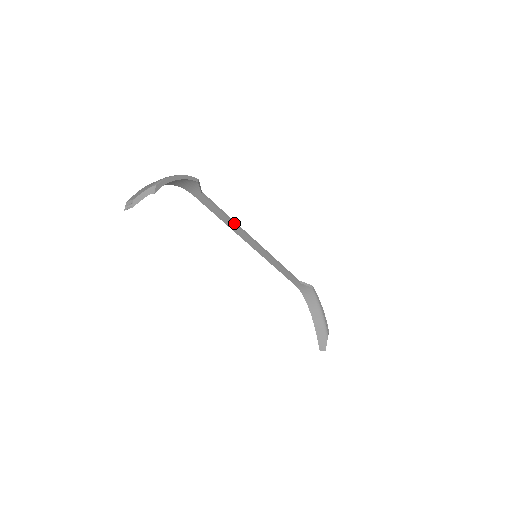
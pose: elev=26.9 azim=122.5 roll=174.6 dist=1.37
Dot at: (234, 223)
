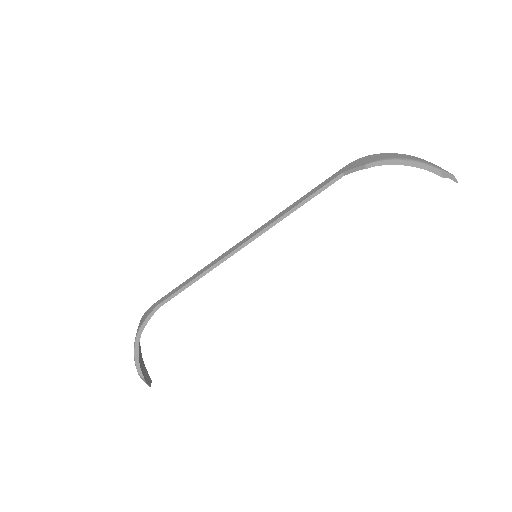
Dot at: (205, 274)
